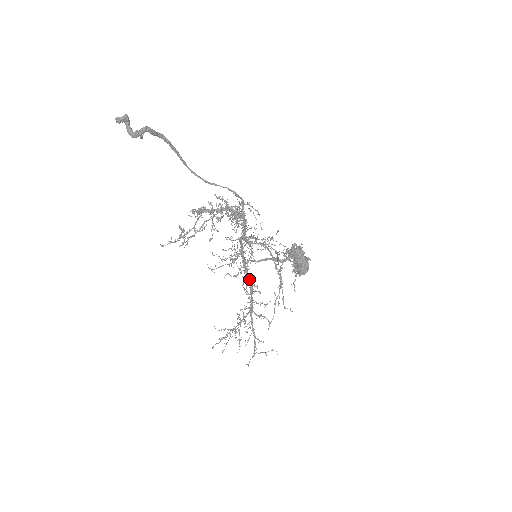
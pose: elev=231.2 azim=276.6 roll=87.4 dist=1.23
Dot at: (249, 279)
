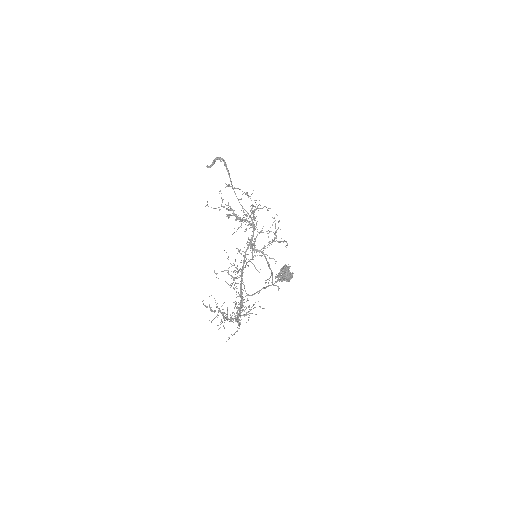
Dot at: occluded
